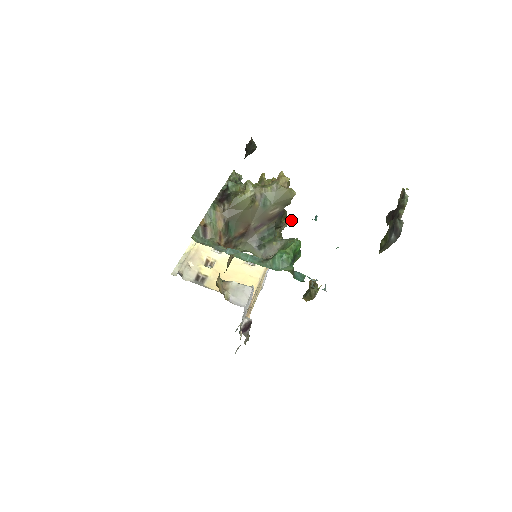
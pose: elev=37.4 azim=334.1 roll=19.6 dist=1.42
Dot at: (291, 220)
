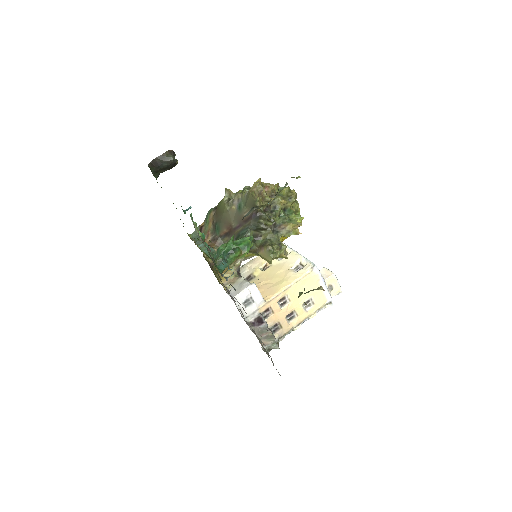
Dot at: (295, 225)
